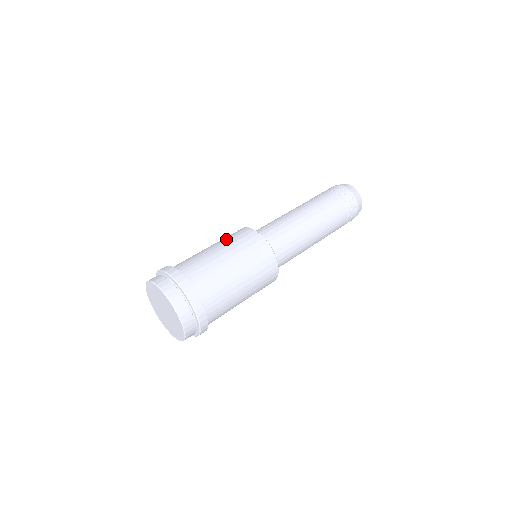
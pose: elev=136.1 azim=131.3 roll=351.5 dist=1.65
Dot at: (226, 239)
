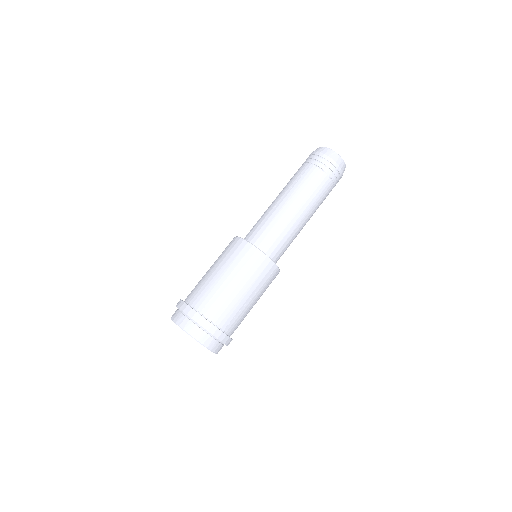
Dot at: (225, 258)
